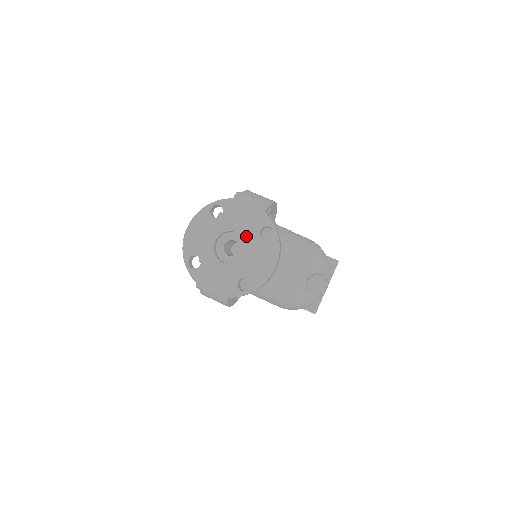
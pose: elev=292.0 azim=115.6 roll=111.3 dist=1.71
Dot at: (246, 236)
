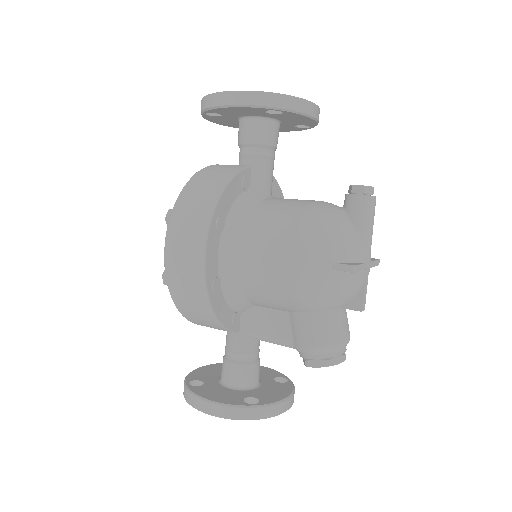
Dot at: occluded
